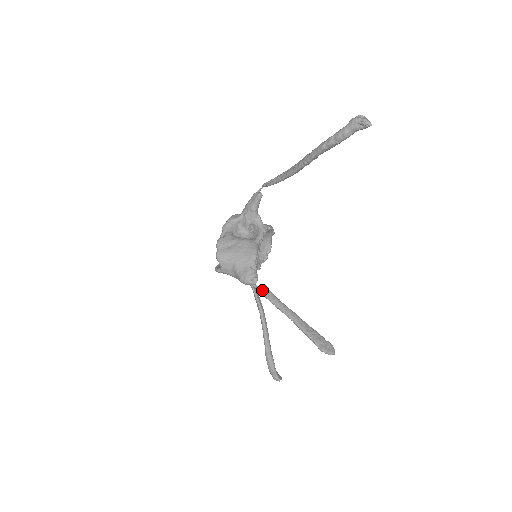
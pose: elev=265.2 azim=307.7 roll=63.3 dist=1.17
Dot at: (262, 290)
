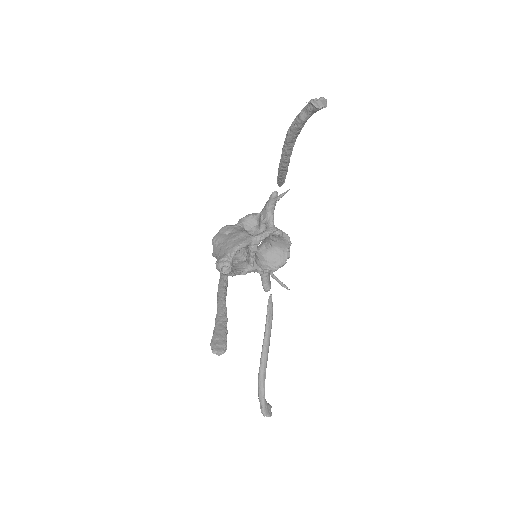
Dot at: (220, 277)
